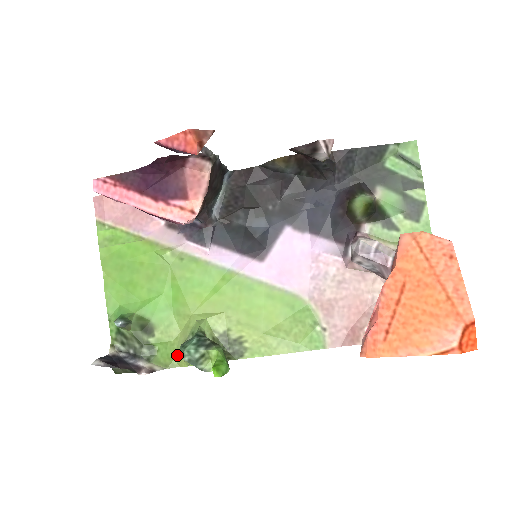
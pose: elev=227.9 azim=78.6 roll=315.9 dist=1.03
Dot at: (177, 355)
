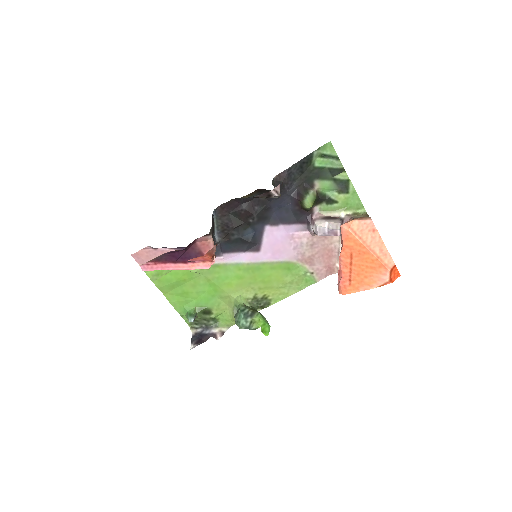
Dot at: (232, 319)
